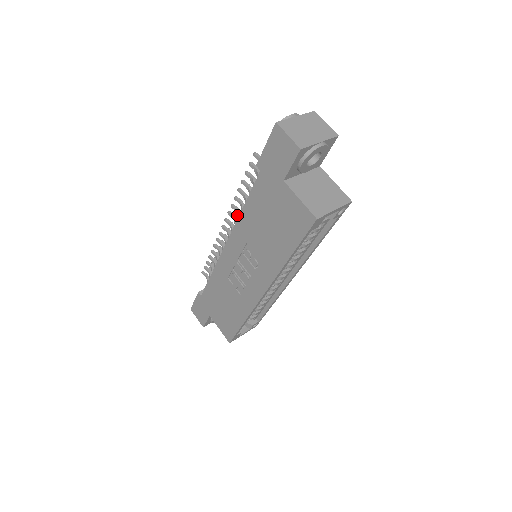
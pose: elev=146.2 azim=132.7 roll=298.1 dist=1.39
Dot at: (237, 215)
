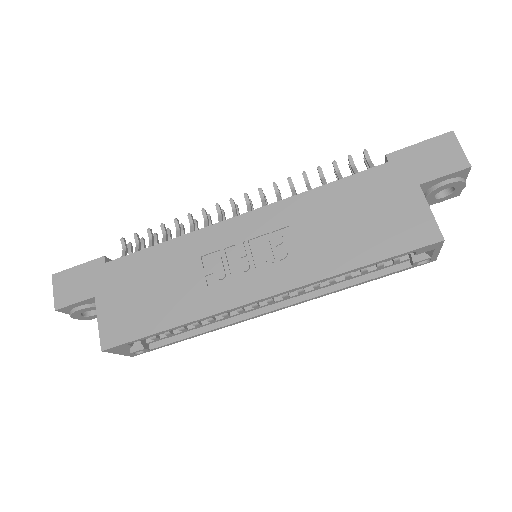
Dot at: (276, 196)
